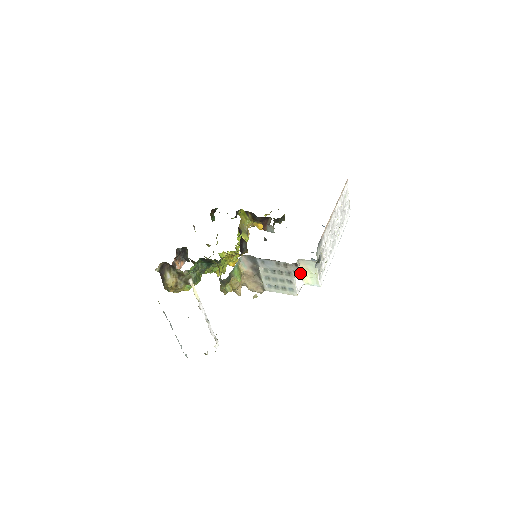
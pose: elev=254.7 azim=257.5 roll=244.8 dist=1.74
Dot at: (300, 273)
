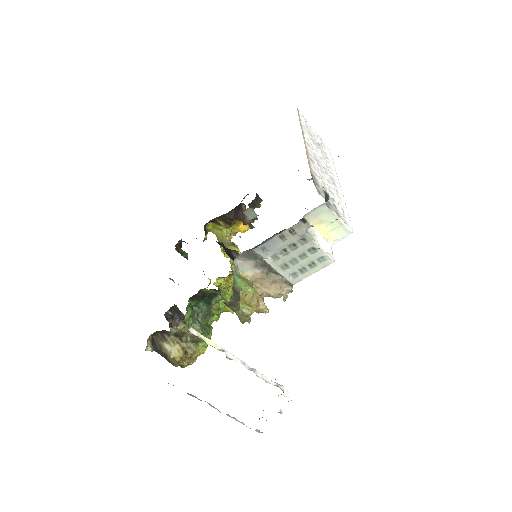
Dot at: (318, 234)
